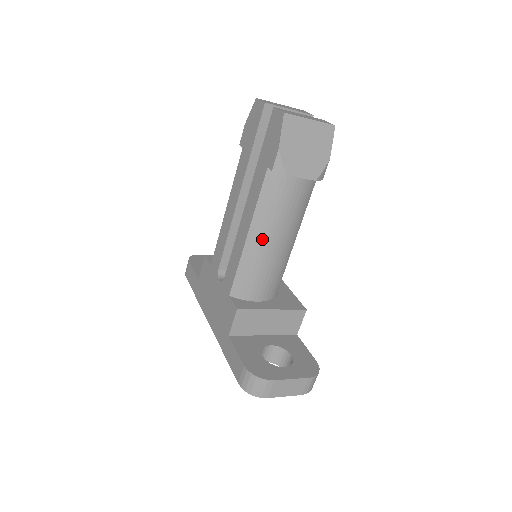
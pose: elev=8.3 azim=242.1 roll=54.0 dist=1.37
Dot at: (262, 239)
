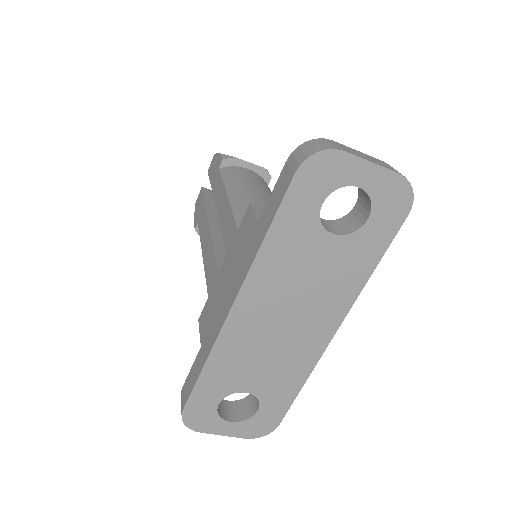
Dot at: (243, 192)
